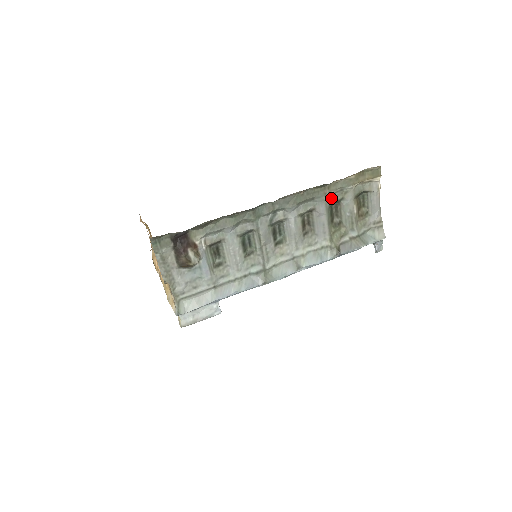
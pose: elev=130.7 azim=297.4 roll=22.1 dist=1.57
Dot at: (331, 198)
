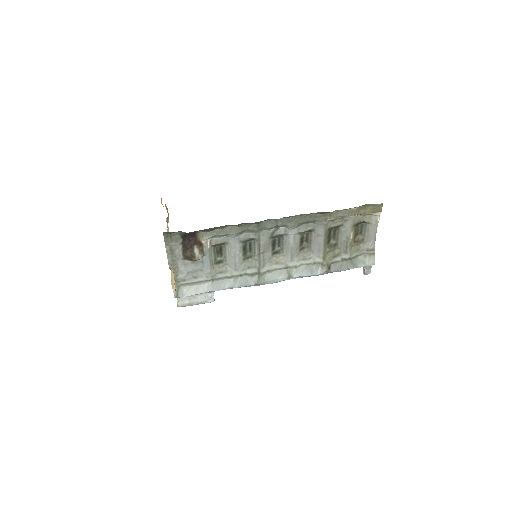
Dot at: (331, 223)
